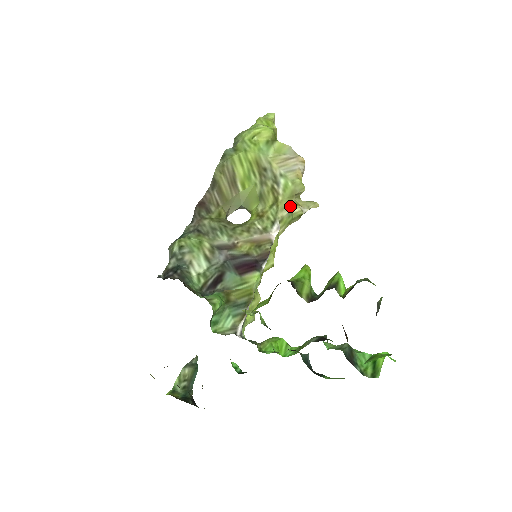
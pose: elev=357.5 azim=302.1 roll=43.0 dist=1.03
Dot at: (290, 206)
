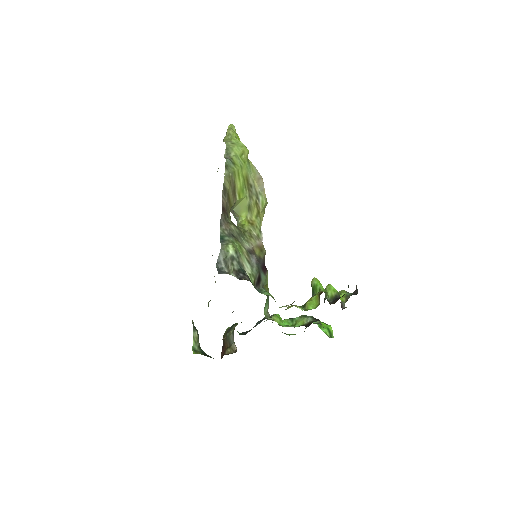
Dot at: occluded
